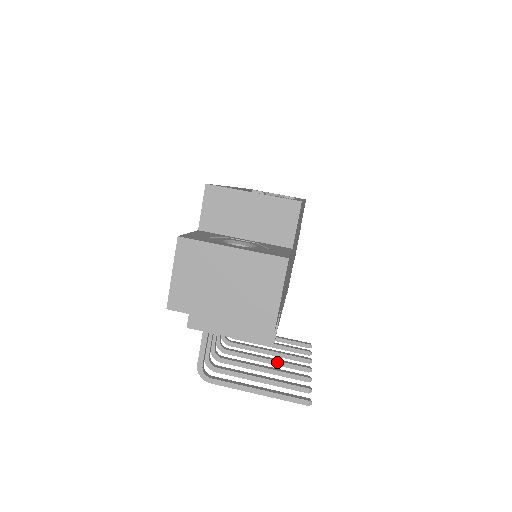
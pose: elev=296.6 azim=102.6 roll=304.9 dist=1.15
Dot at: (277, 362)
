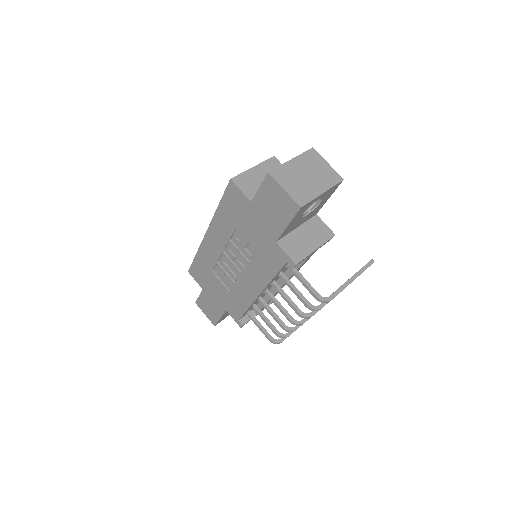
Dot at: occluded
